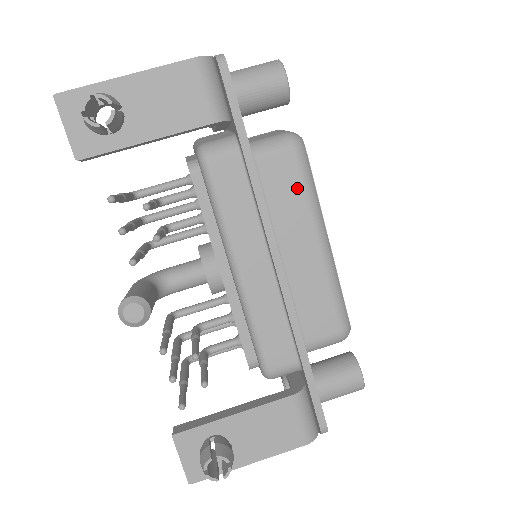
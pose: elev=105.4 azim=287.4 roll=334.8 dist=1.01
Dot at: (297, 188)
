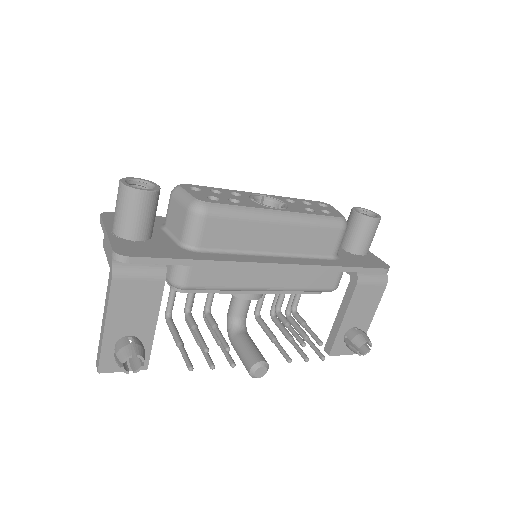
Dot at: (235, 224)
